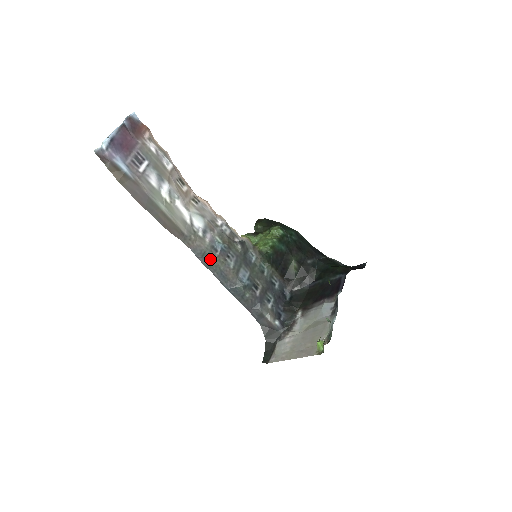
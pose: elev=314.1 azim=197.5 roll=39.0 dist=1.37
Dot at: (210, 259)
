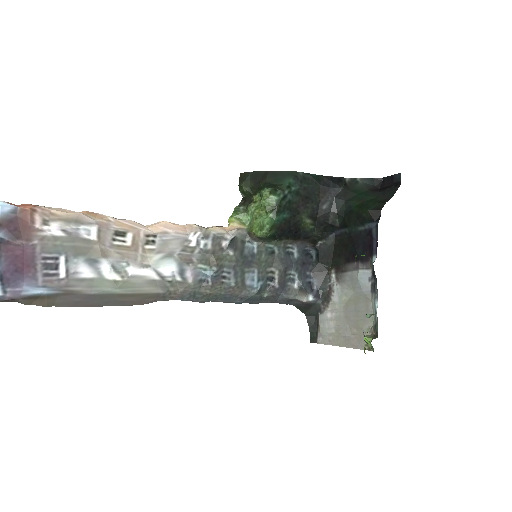
Dot at: (204, 295)
